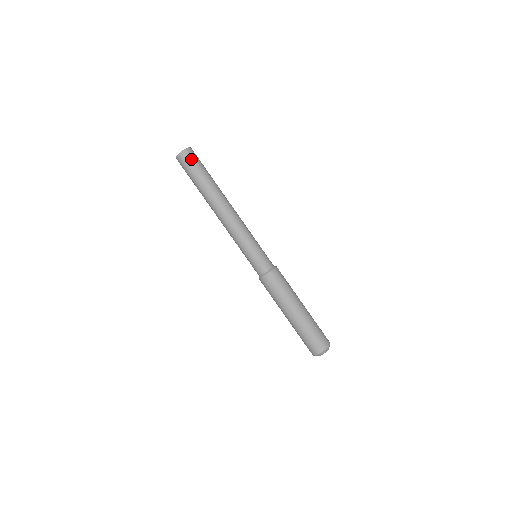
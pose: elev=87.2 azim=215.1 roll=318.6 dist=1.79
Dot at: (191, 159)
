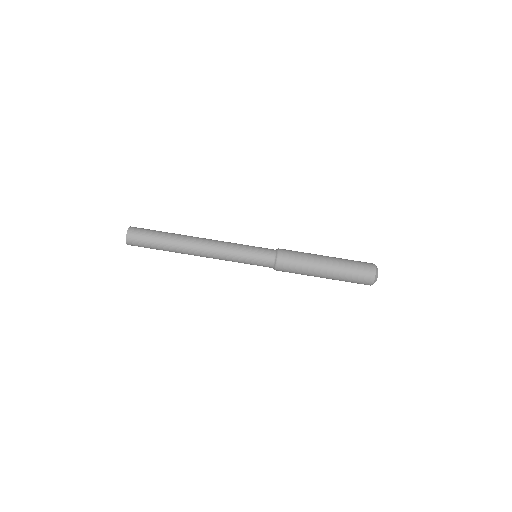
Dot at: (138, 237)
